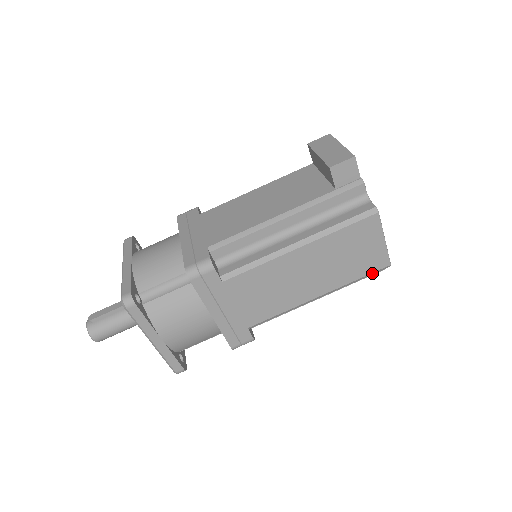
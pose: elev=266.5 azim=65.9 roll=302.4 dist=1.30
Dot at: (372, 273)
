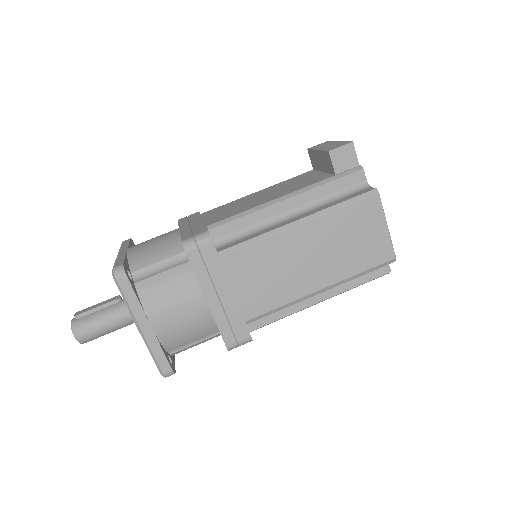
Dot at: (377, 266)
